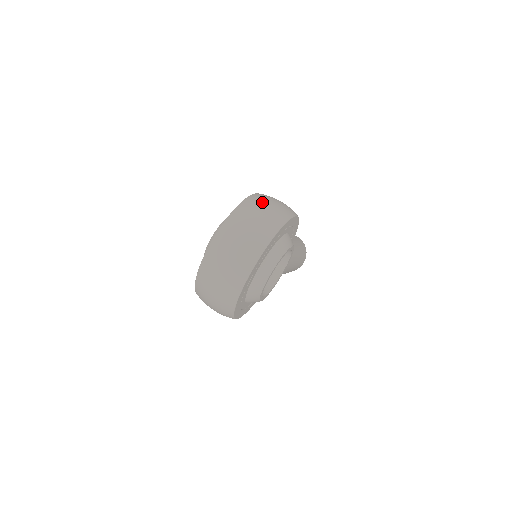
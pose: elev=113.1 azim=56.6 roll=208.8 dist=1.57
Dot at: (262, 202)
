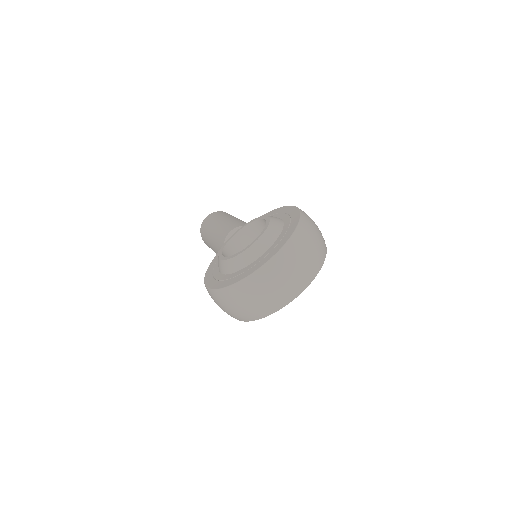
Dot at: (313, 225)
